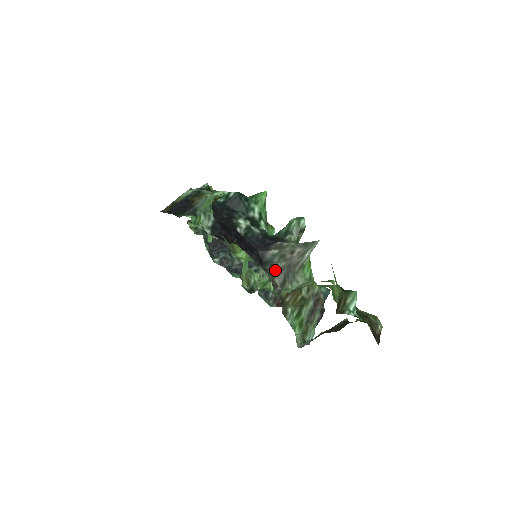
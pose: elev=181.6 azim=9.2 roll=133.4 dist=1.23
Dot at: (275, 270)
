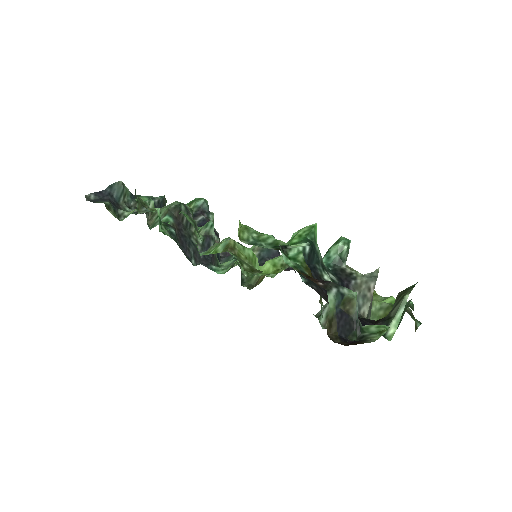
Dot at: (366, 313)
